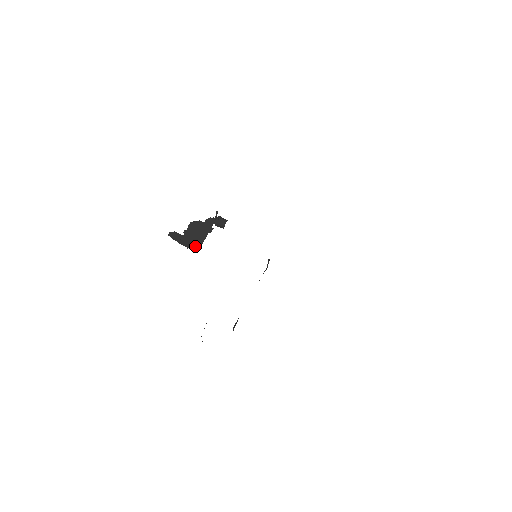
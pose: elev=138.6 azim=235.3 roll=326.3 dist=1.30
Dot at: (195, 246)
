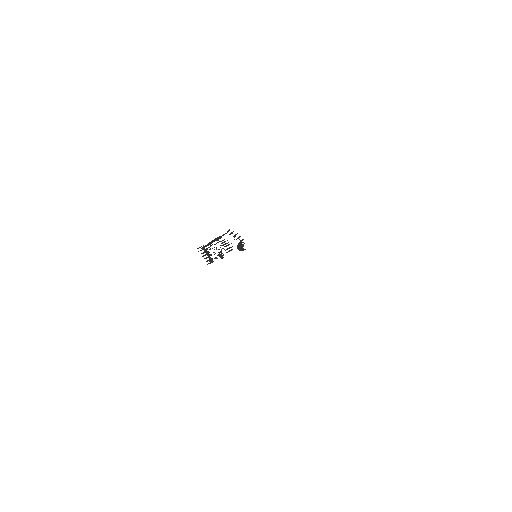
Dot at: occluded
